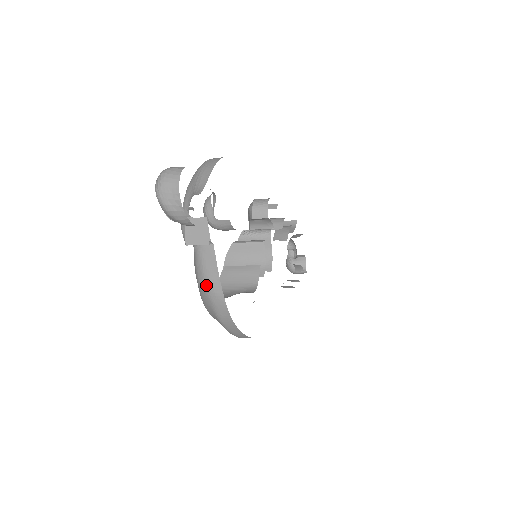
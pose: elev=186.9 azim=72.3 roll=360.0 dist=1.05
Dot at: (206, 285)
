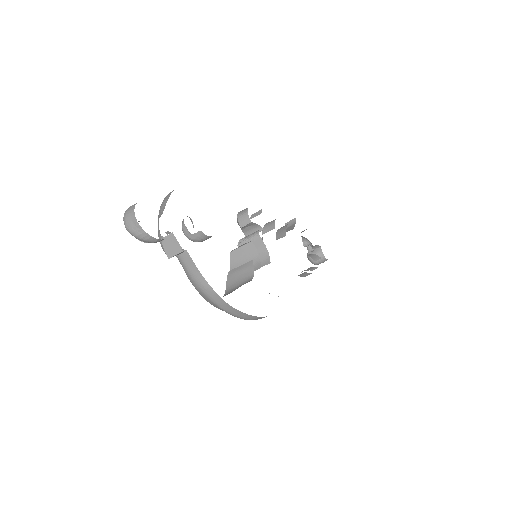
Dot at: (196, 283)
